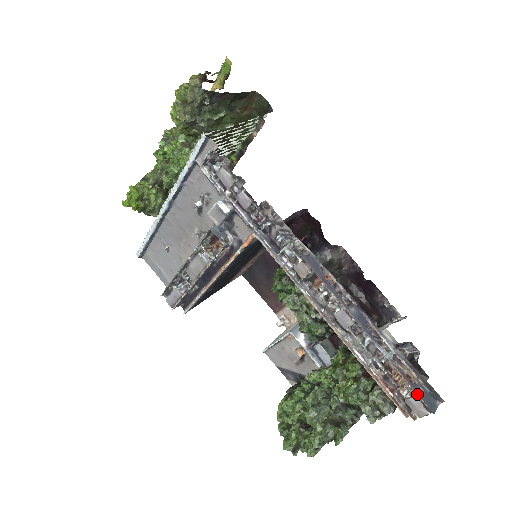
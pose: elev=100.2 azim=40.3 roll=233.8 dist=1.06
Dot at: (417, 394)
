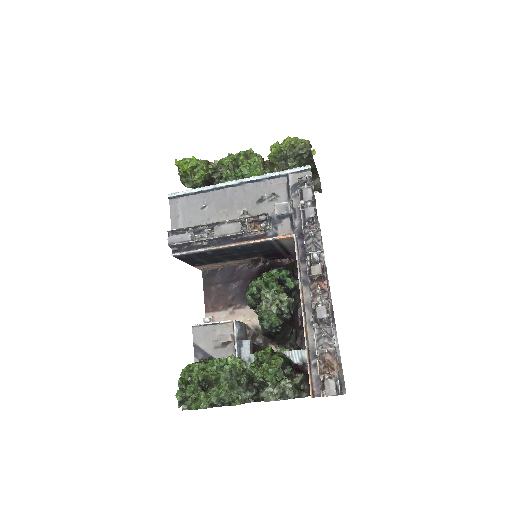
Dot at: (338, 378)
